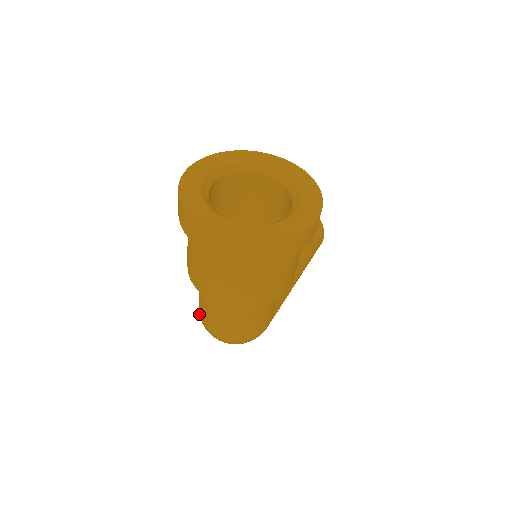
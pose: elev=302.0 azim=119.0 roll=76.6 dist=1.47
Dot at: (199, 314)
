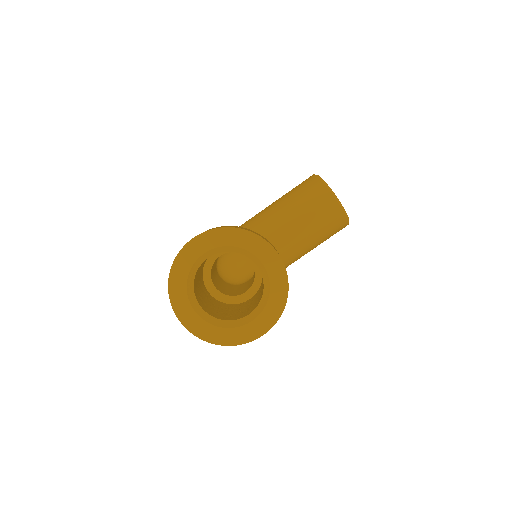
Dot at: occluded
